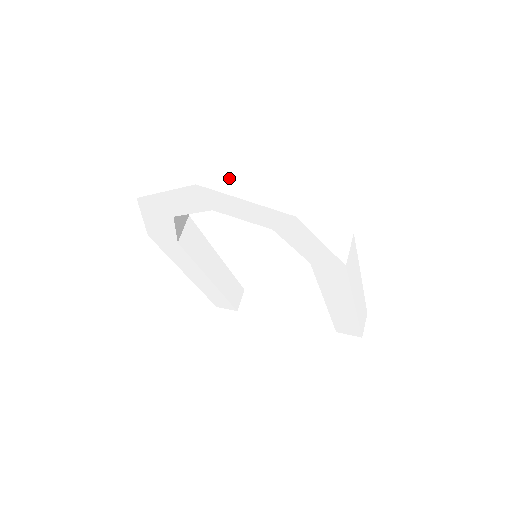
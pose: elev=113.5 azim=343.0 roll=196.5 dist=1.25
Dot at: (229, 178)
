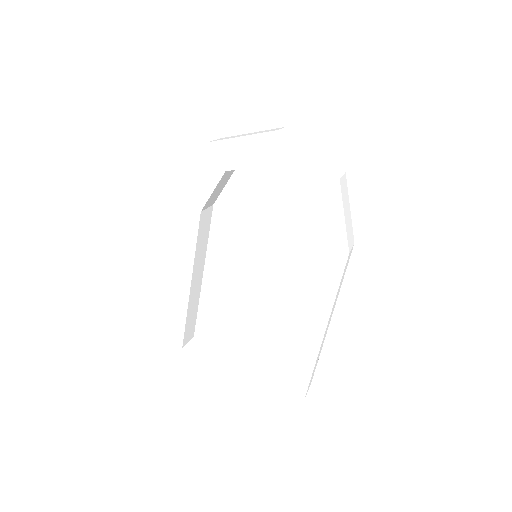
Dot at: (298, 141)
